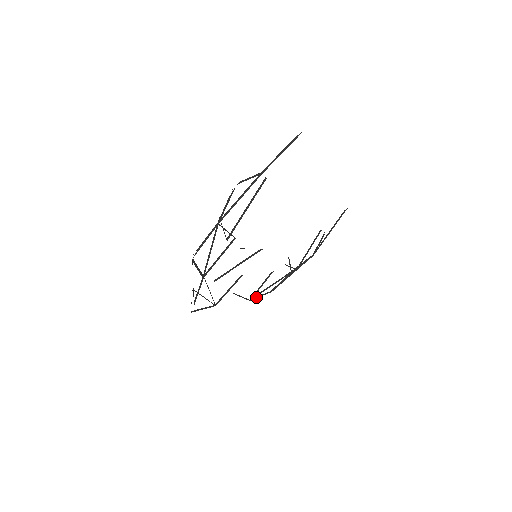
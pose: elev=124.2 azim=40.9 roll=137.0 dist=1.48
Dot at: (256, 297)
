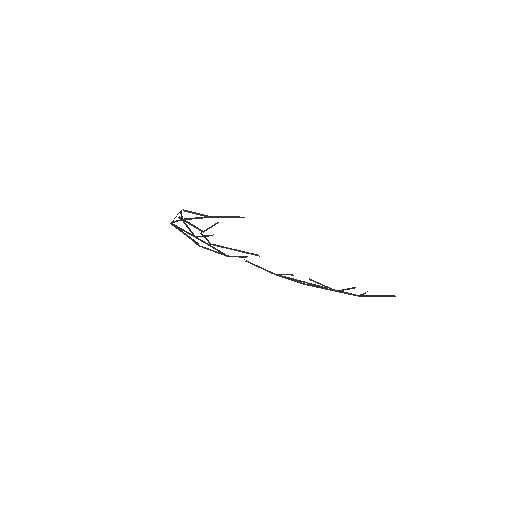
Dot at: (284, 277)
